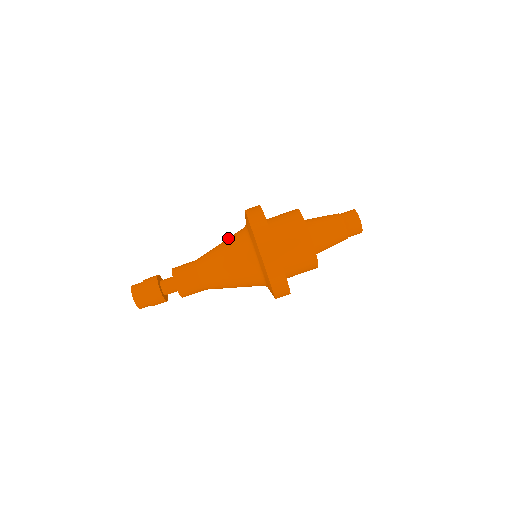
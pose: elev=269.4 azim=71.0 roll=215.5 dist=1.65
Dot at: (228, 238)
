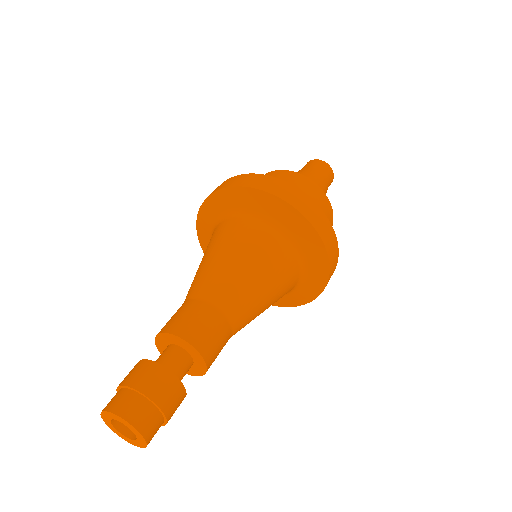
Dot at: (208, 246)
